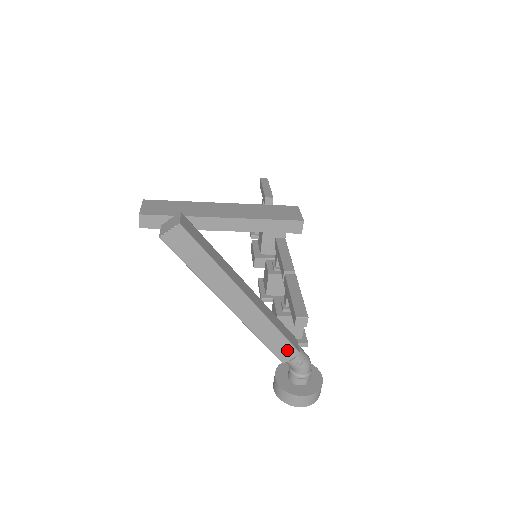
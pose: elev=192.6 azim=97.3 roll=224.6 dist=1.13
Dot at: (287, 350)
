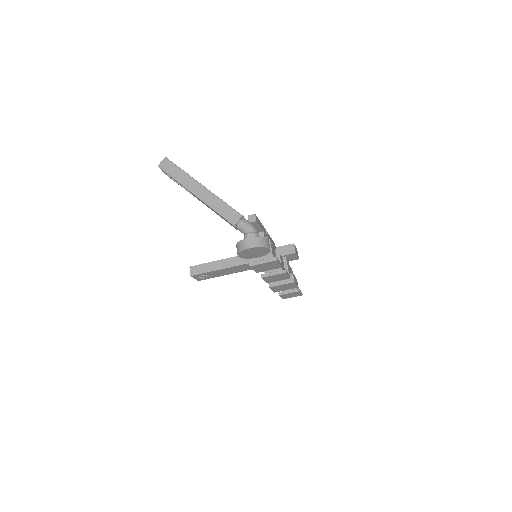
Dot at: (234, 215)
